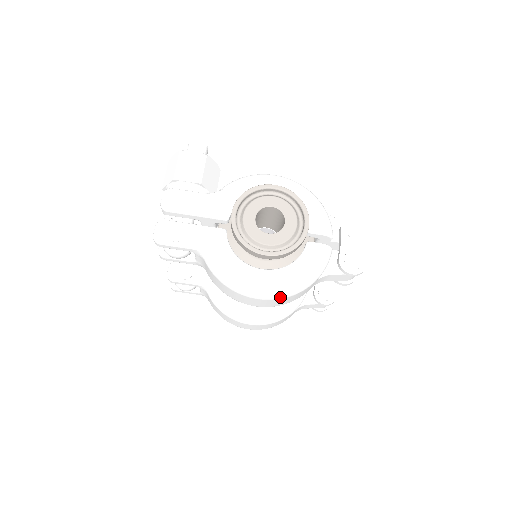
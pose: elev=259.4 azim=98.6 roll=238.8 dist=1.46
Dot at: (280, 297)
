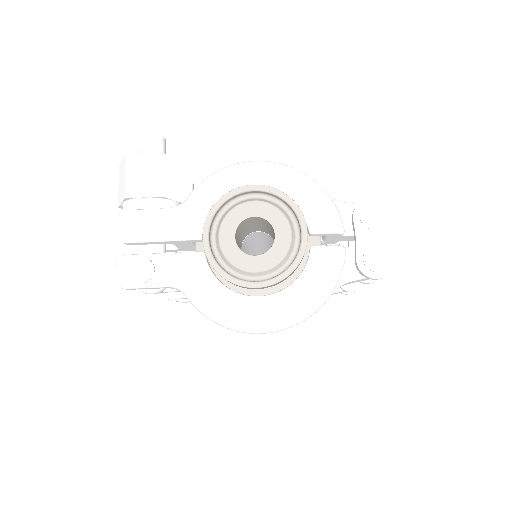
Dot at: (288, 327)
